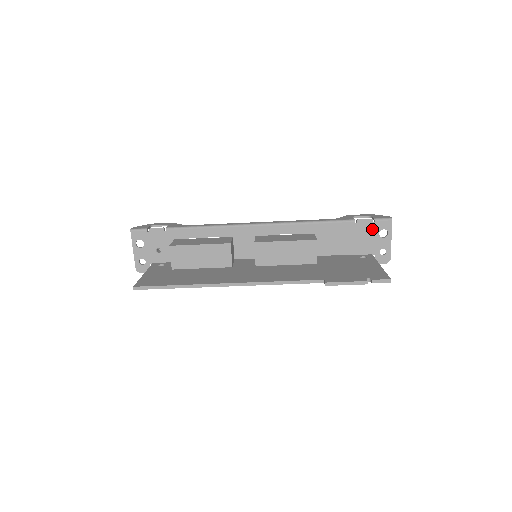
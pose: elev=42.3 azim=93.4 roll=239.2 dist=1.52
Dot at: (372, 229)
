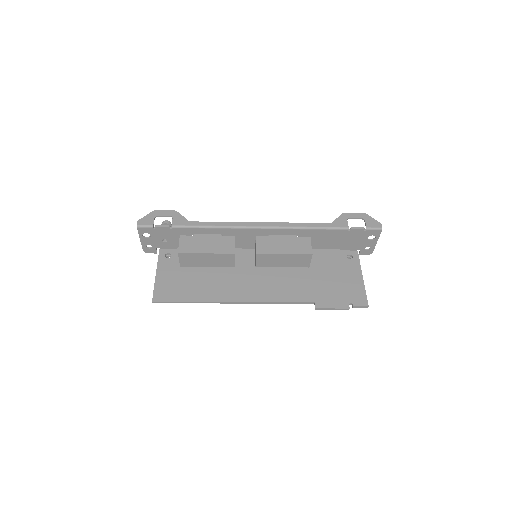
Dot at: (362, 235)
